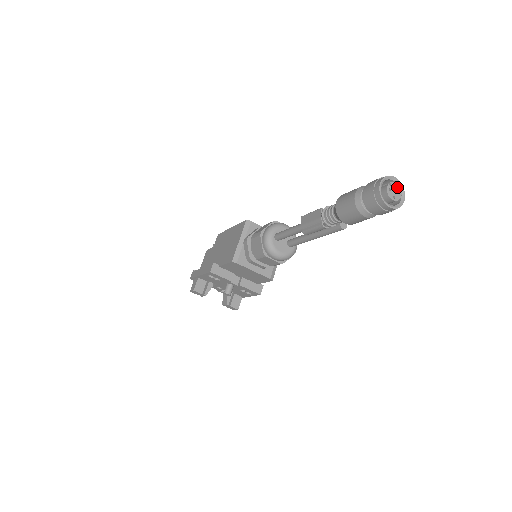
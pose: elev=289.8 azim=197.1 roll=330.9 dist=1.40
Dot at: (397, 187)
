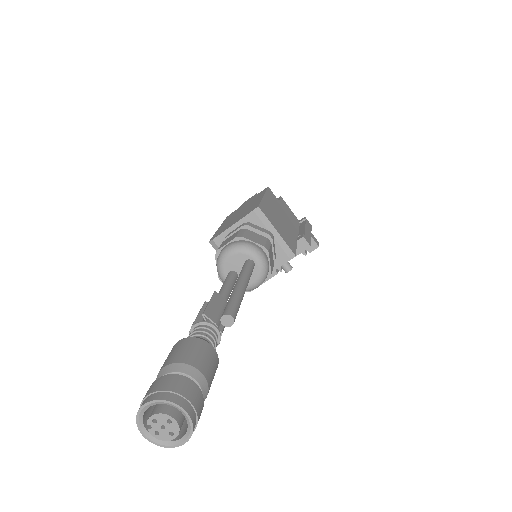
Dot at: (159, 418)
